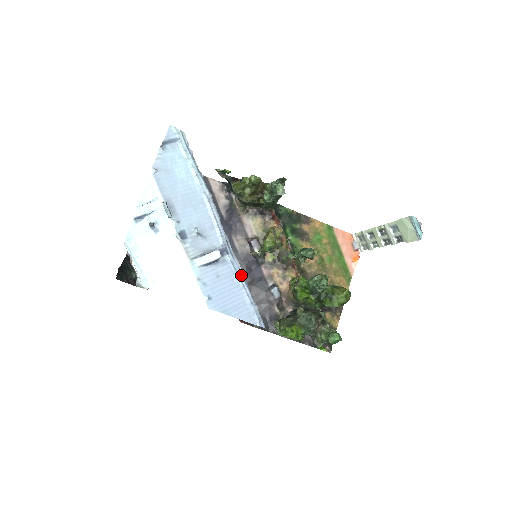
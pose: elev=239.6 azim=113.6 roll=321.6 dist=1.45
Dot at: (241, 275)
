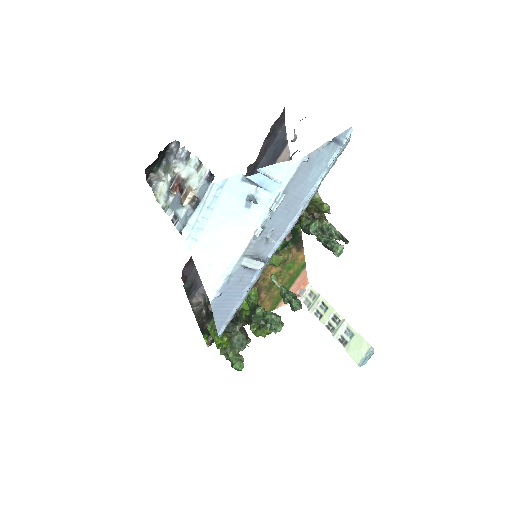
Dot at: occluded
